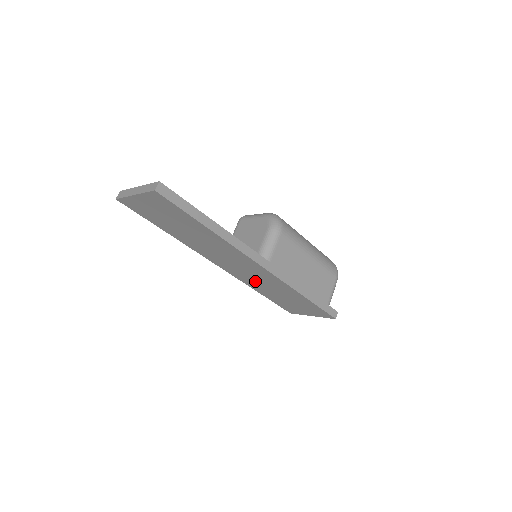
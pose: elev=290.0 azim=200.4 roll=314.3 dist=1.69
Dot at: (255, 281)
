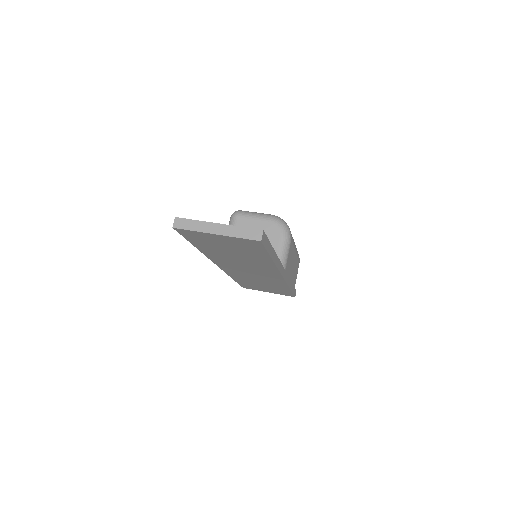
Dot at: (247, 277)
